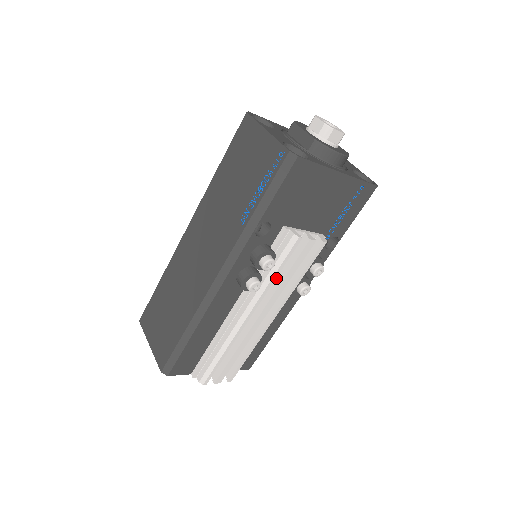
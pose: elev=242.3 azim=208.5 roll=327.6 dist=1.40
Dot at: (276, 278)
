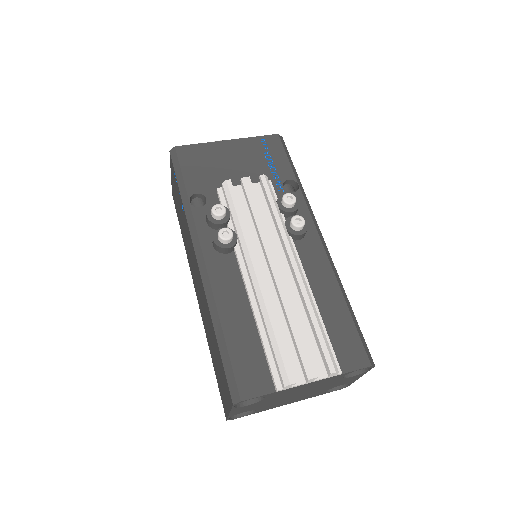
Dot at: (256, 230)
